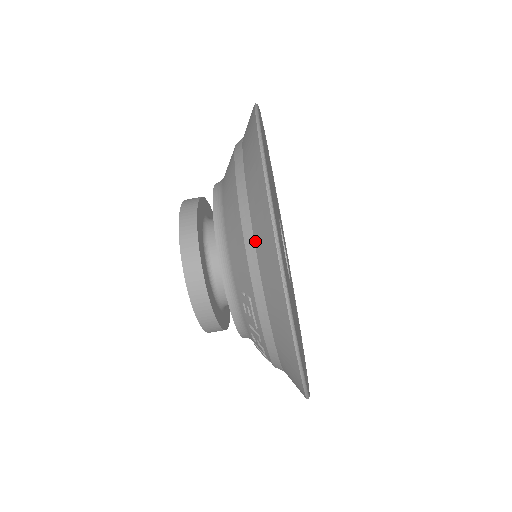
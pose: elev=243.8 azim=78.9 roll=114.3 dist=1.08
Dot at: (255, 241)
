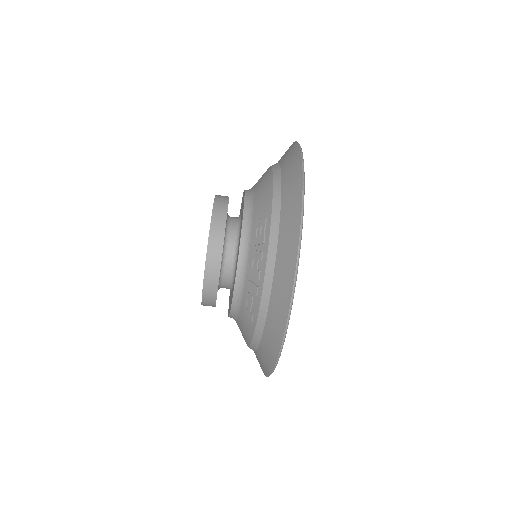
Dot at: (282, 179)
